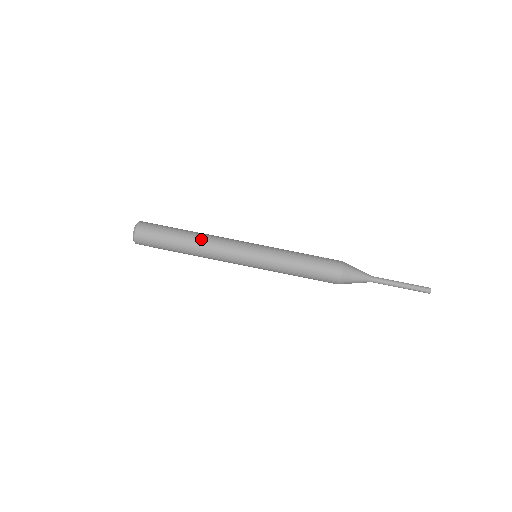
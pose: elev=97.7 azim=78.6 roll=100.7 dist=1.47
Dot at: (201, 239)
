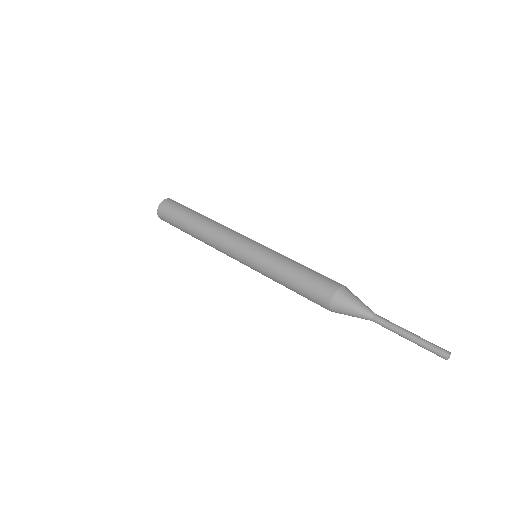
Dot at: occluded
